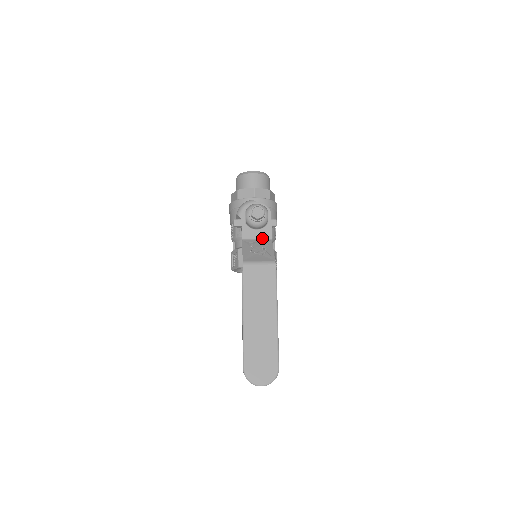
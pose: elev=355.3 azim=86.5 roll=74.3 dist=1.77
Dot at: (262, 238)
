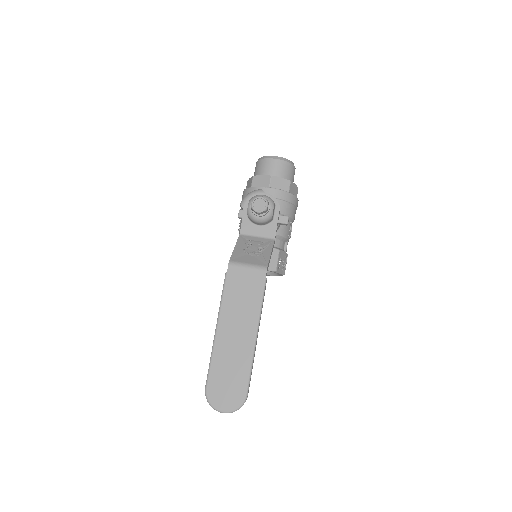
Dot at: (263, 236)
